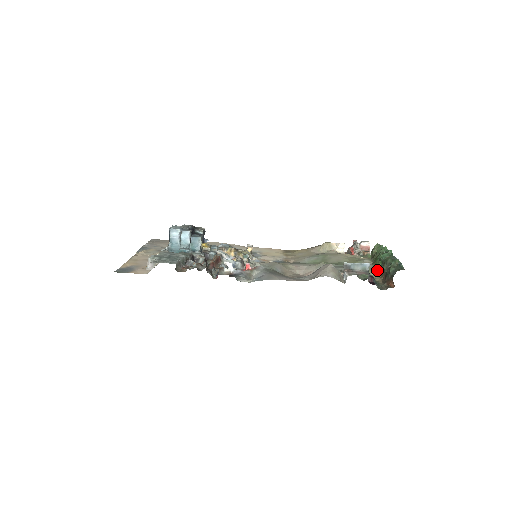
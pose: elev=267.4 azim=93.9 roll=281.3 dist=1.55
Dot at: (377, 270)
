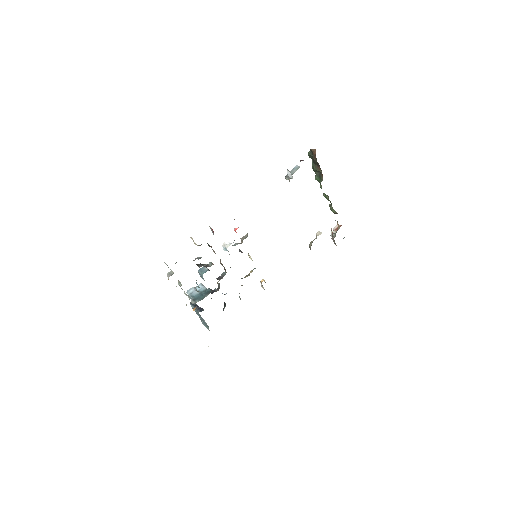
Dot at: (321, 181)
